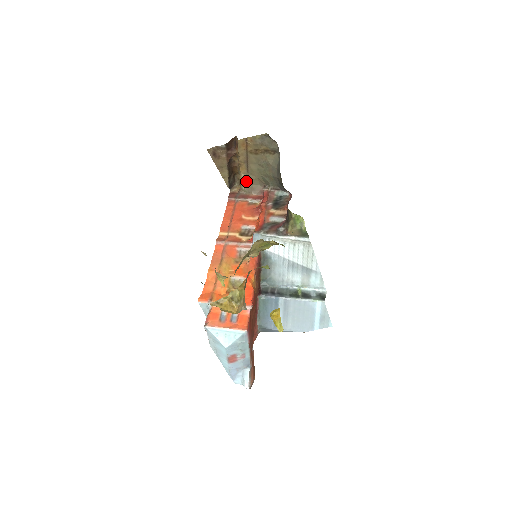
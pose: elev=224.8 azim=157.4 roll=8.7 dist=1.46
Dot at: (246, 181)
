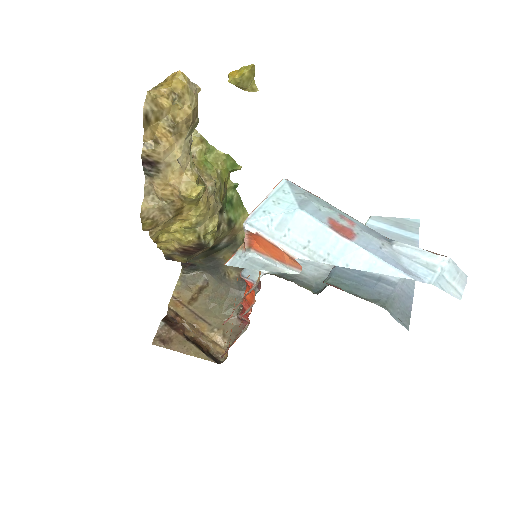
Dot at: (219, 334)
